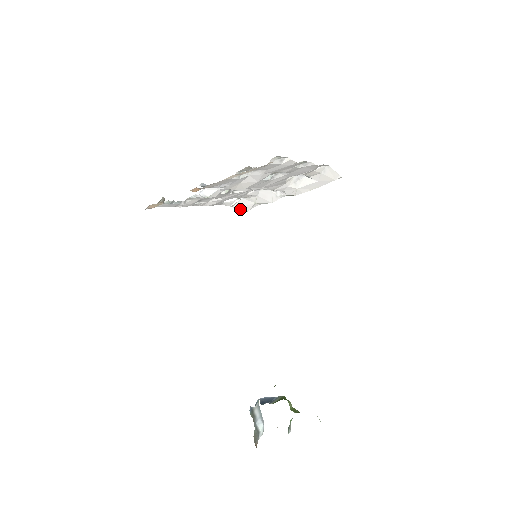
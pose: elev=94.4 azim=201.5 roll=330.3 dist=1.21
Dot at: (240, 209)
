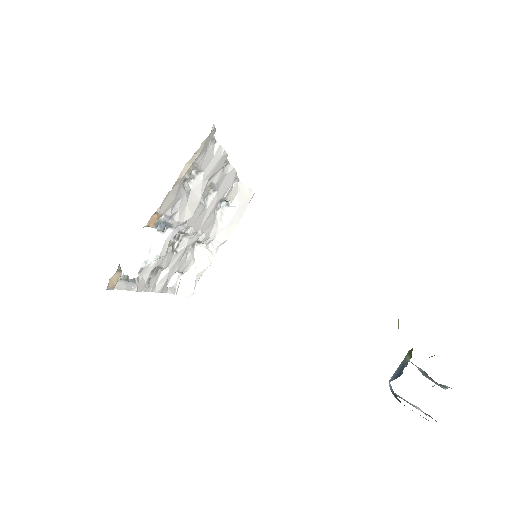
Dot at: (185, 294)
